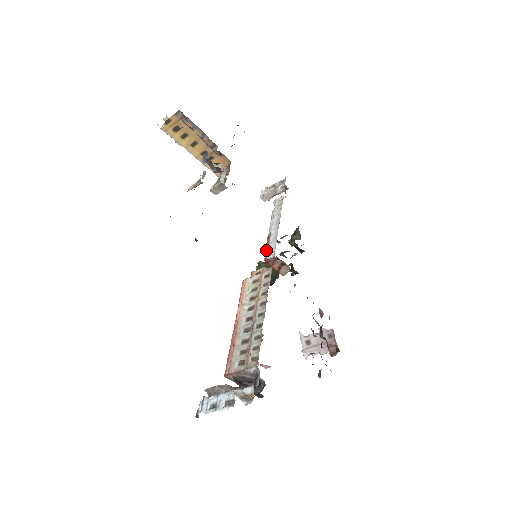
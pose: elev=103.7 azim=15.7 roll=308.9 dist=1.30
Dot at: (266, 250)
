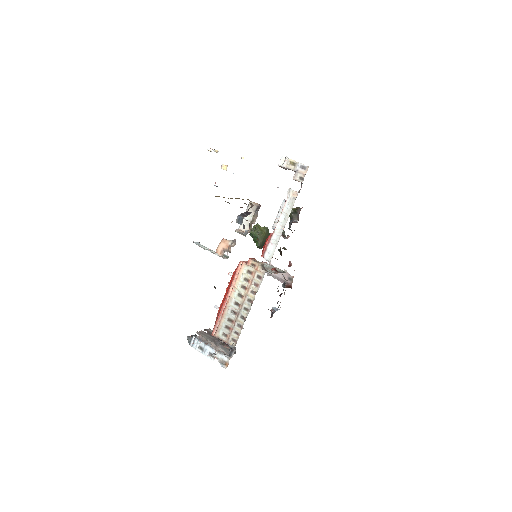
Dot at: (265, 248)
